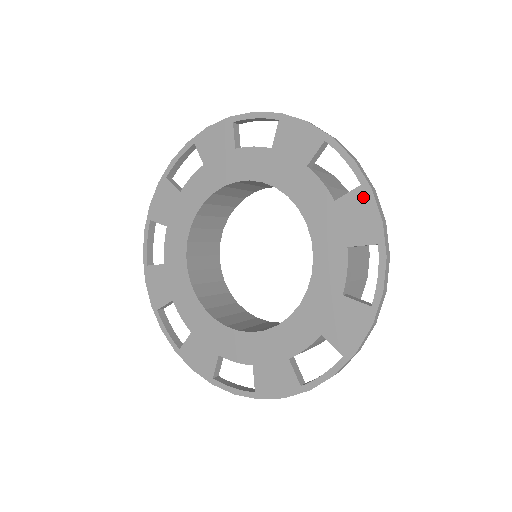
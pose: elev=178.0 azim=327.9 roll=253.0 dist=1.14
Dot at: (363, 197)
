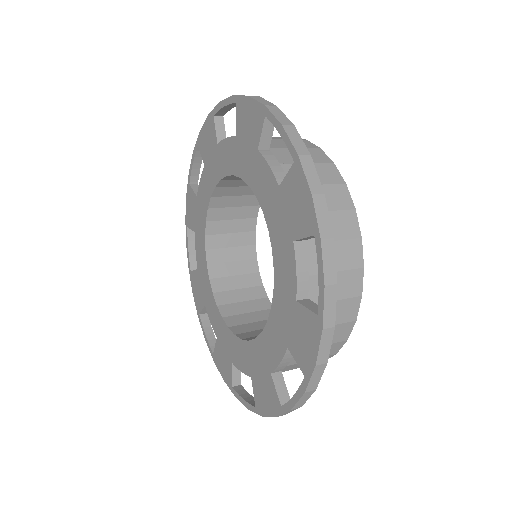
Dot at: (314, 327)
